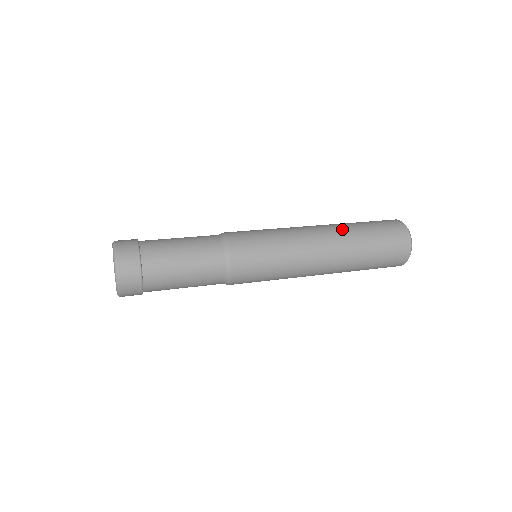
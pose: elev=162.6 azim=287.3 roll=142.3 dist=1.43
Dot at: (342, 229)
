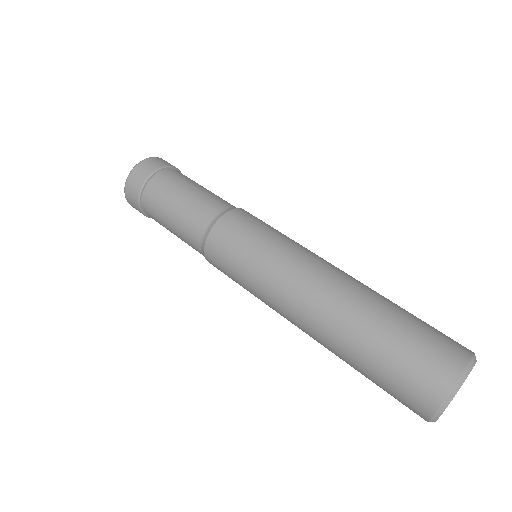
Dot at: (329, 341)
